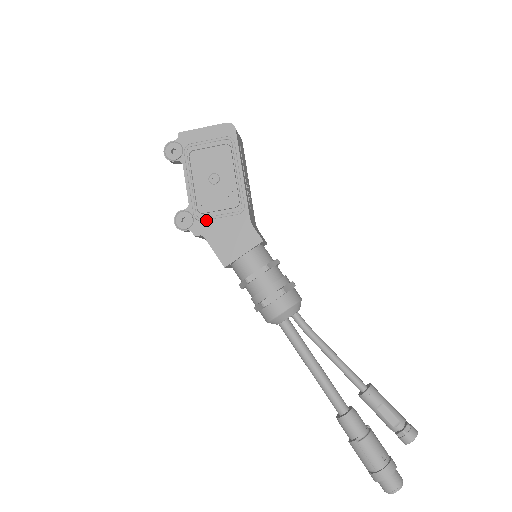
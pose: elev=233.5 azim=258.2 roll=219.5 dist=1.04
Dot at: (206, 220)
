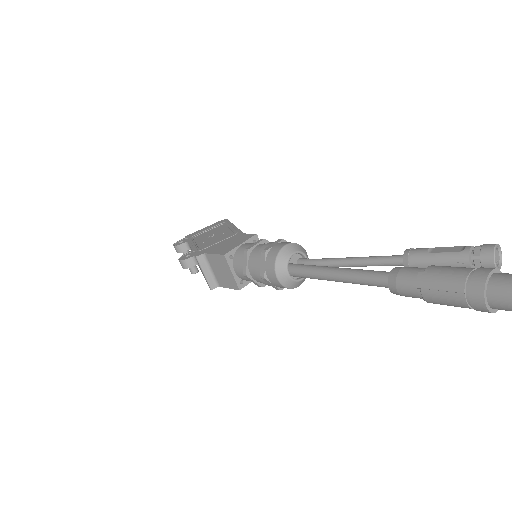
Dot at: (206, 248)
